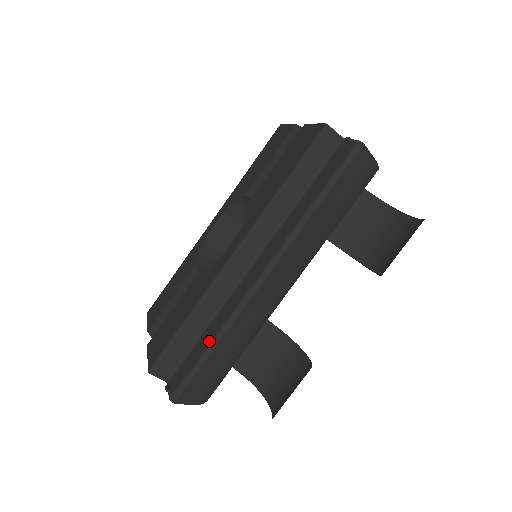
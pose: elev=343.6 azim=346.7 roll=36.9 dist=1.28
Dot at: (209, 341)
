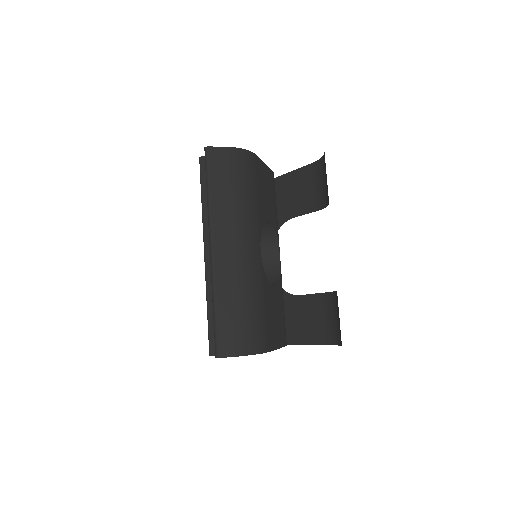
Dot at: (213, 308)
